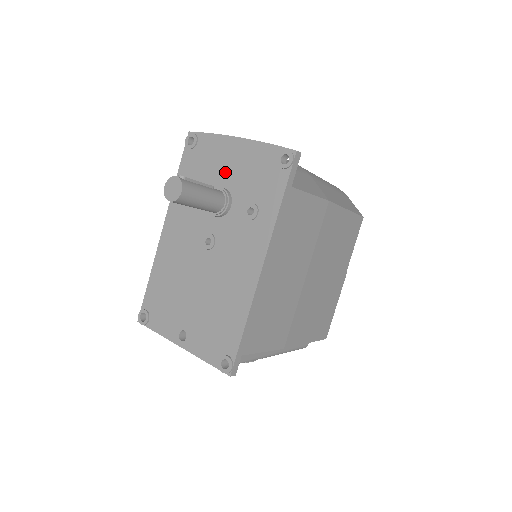
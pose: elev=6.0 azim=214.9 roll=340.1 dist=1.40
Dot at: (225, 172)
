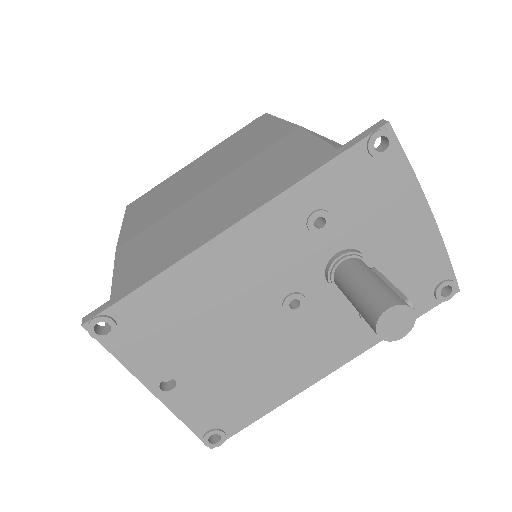
Dot at: (383, 239)
